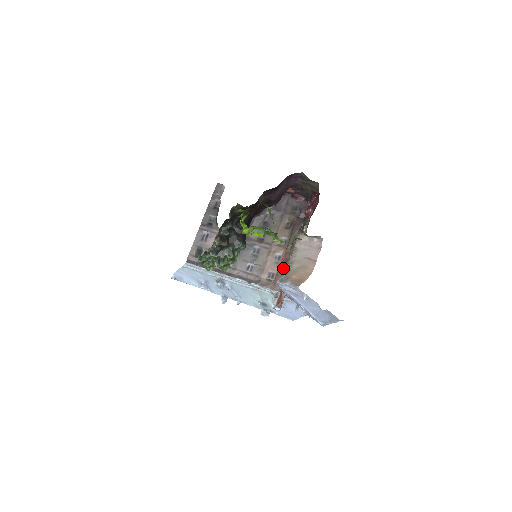
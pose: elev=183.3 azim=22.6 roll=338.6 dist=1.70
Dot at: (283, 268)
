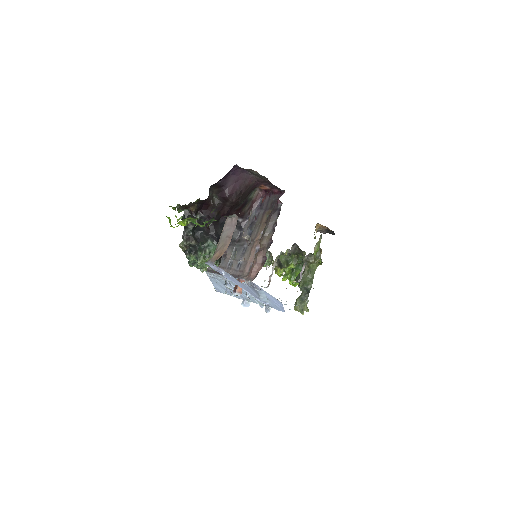
Dot at: (256, 259)
